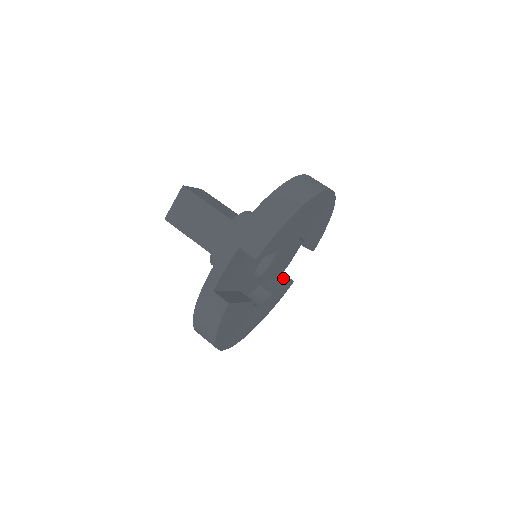
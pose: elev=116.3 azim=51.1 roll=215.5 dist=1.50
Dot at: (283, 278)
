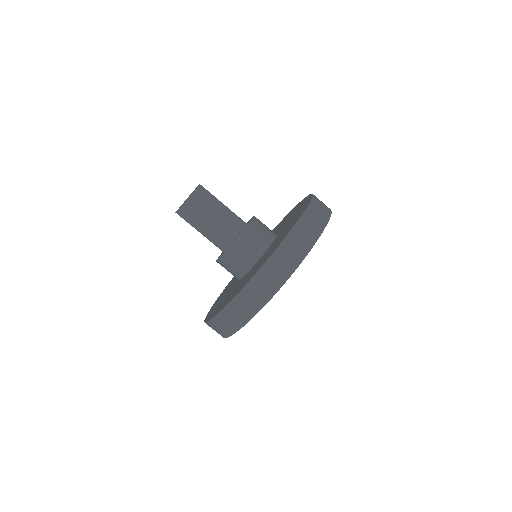
Dot at: occluded
